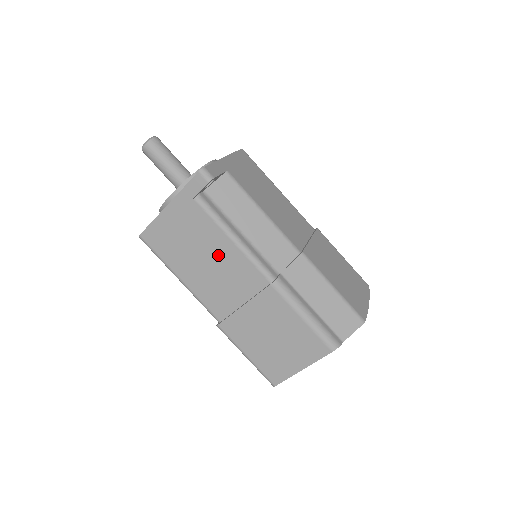
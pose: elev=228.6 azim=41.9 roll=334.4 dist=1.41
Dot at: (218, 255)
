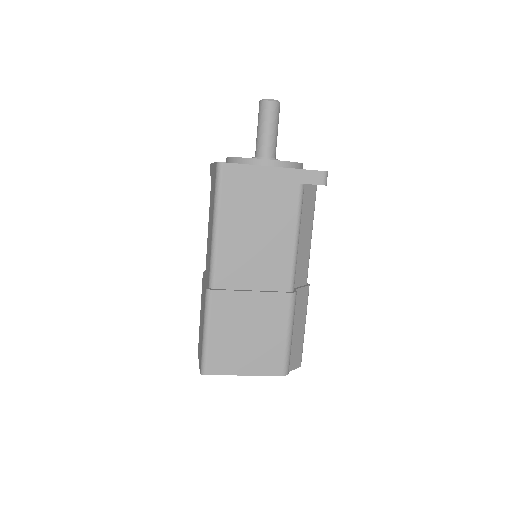
Dot at: (273, 238)
